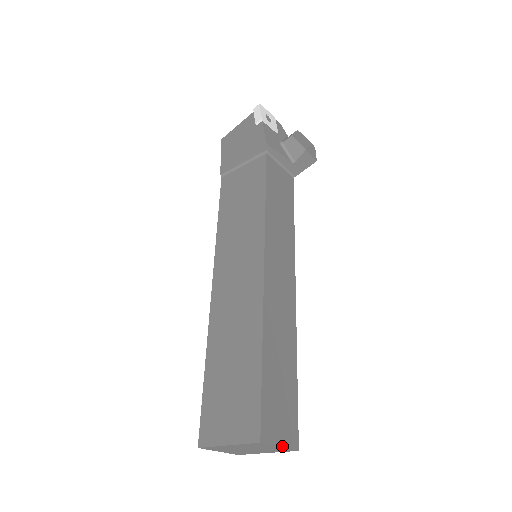
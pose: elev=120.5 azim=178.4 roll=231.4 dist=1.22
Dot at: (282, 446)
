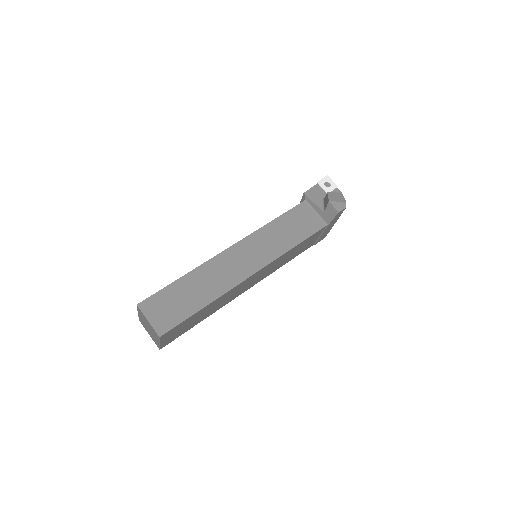
Dot at: (150, 322)
